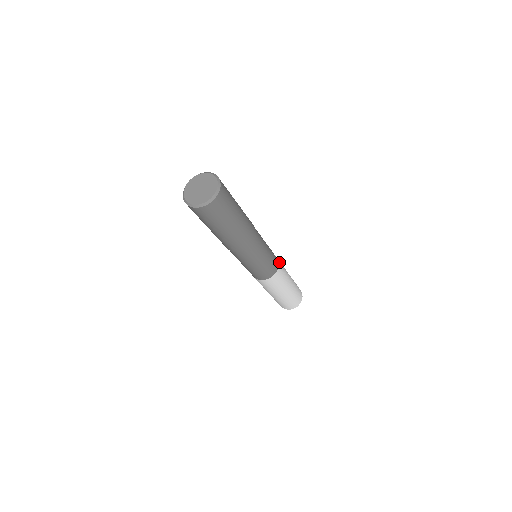
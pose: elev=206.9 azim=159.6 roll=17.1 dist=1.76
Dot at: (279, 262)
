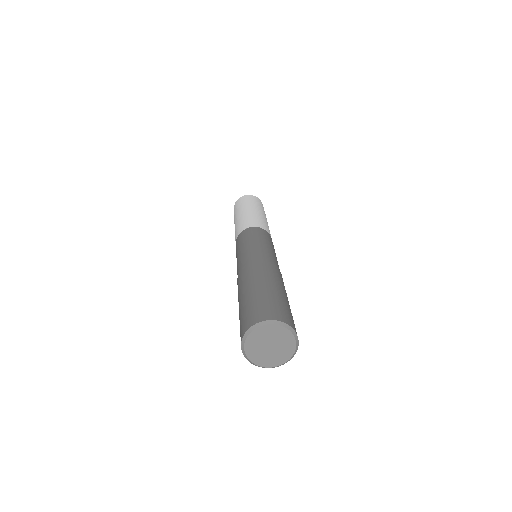
Dot at: (265, 229)
